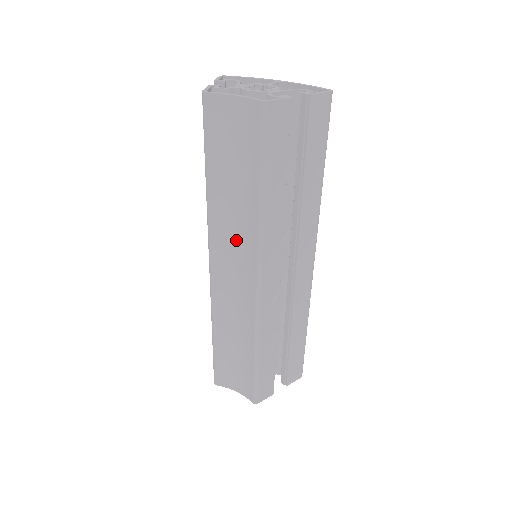
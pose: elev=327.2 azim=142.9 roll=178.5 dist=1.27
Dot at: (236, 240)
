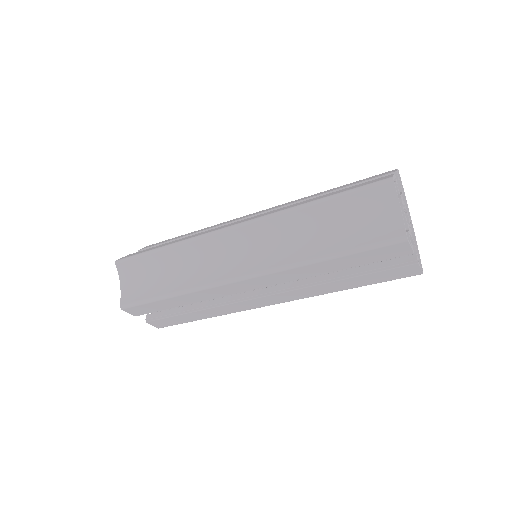
Dot at: (272, 244)
